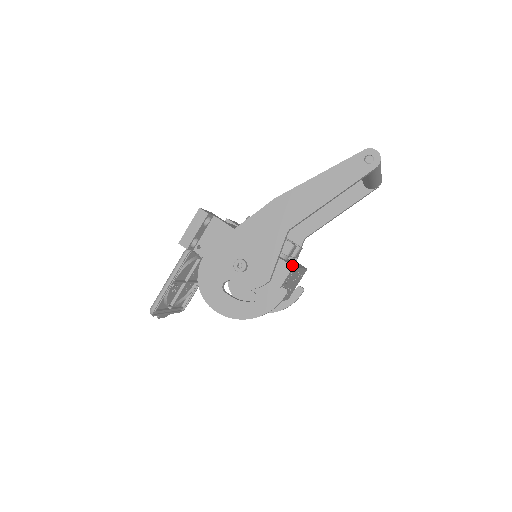
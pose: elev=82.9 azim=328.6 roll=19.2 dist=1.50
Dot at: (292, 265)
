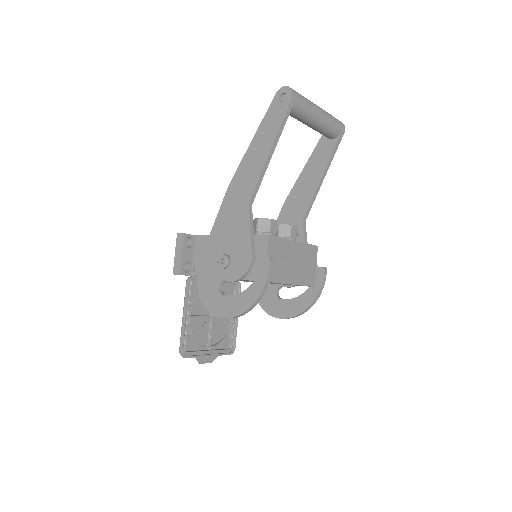
Dot at: (271, 235)
